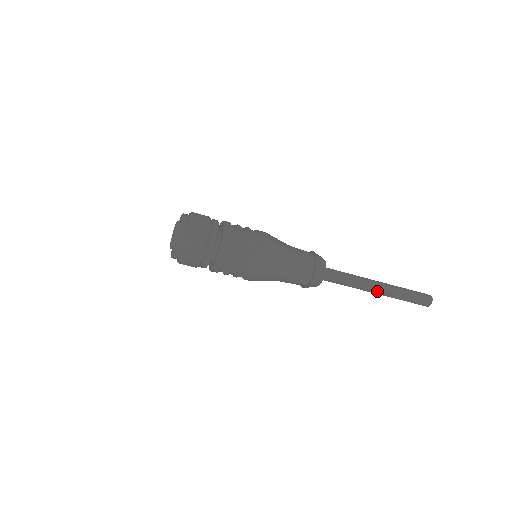
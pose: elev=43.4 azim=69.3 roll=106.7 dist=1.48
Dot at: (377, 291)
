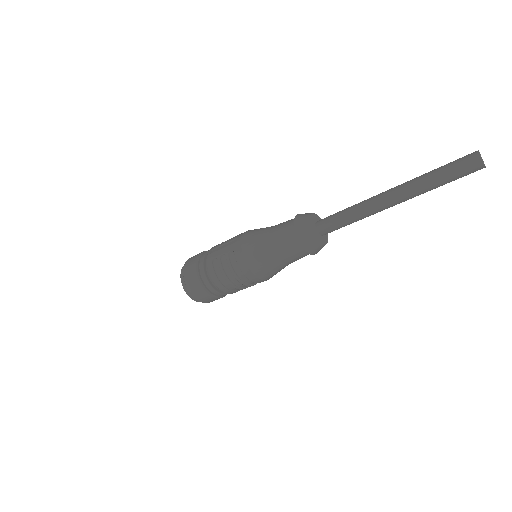
Dot at: (391, 199)
